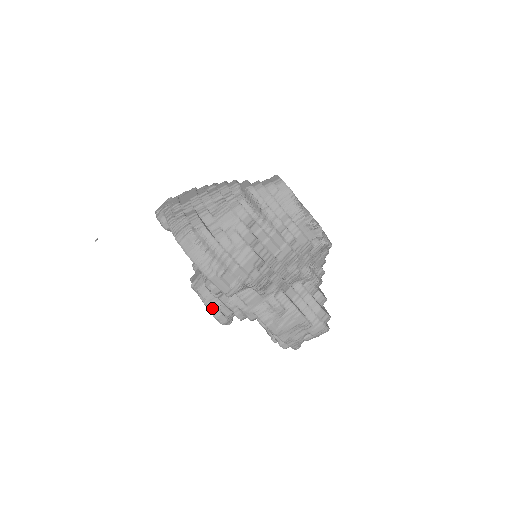
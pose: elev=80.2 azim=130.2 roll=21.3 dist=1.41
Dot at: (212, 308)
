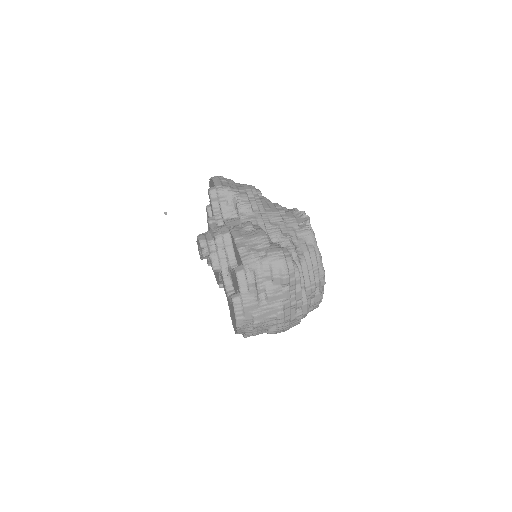
Dot at: (201, 234)
